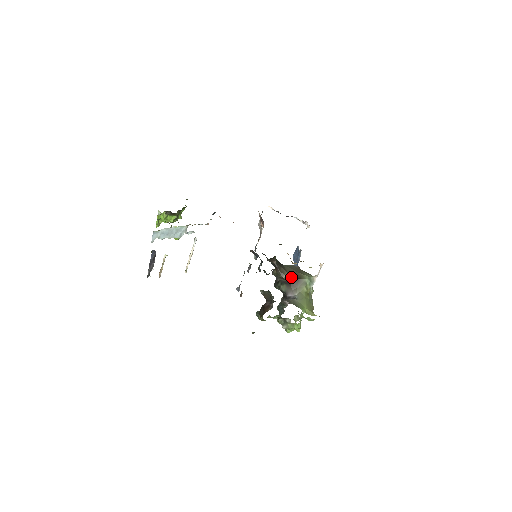
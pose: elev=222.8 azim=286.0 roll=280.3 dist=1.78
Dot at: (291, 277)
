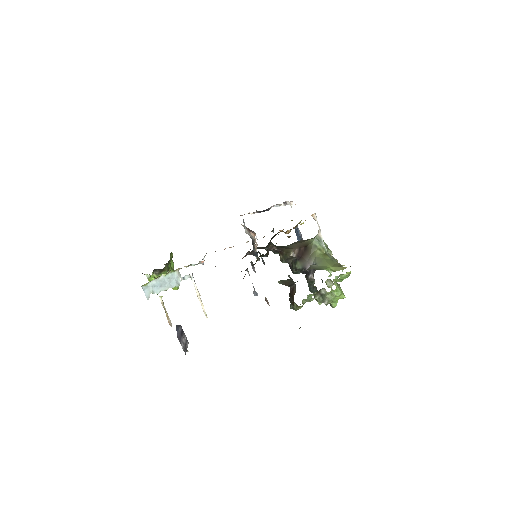
Dot at: (298, 250)
